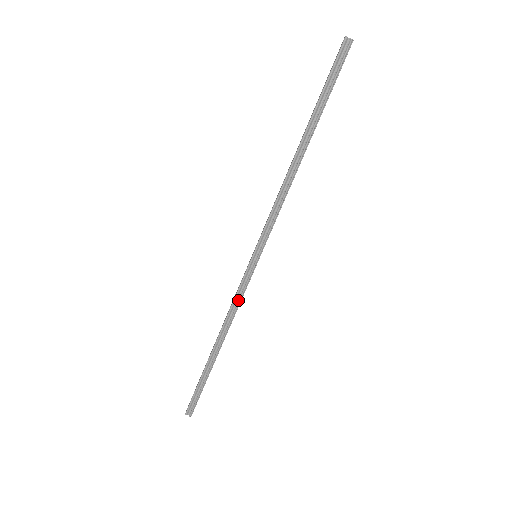
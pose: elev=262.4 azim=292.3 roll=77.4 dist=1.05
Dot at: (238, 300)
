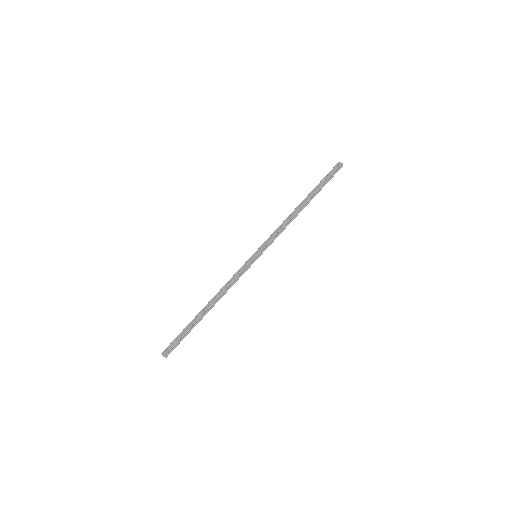
Dot at: (236, 281)
